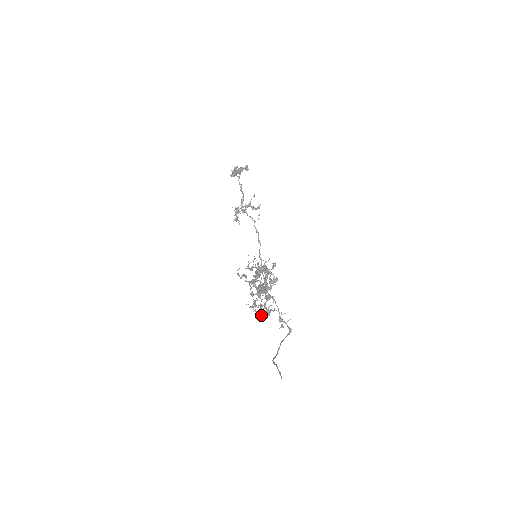
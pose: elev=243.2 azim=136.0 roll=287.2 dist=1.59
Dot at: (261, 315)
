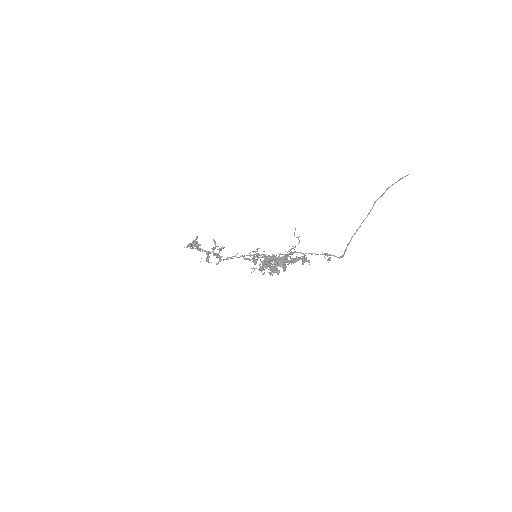
Dot at: (302, 256)
